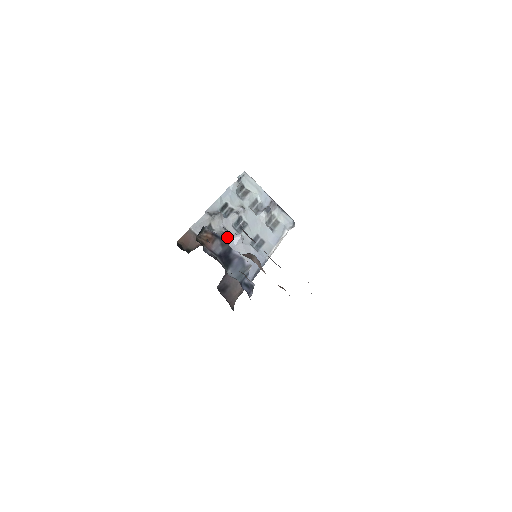
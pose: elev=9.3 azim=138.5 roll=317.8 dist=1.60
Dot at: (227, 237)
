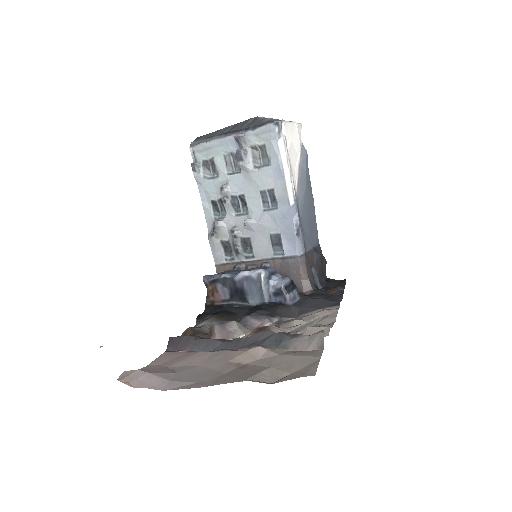
Dot at: (242, 234)
